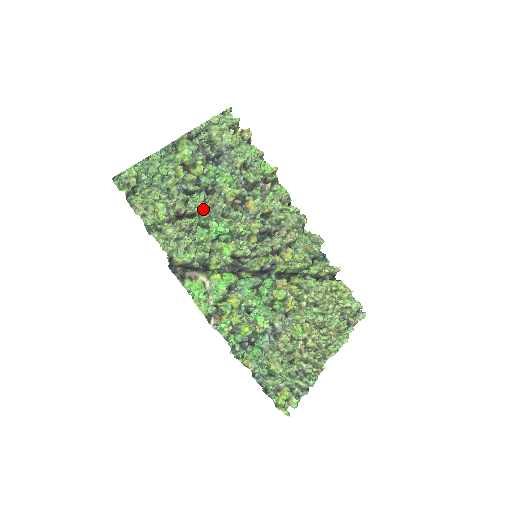
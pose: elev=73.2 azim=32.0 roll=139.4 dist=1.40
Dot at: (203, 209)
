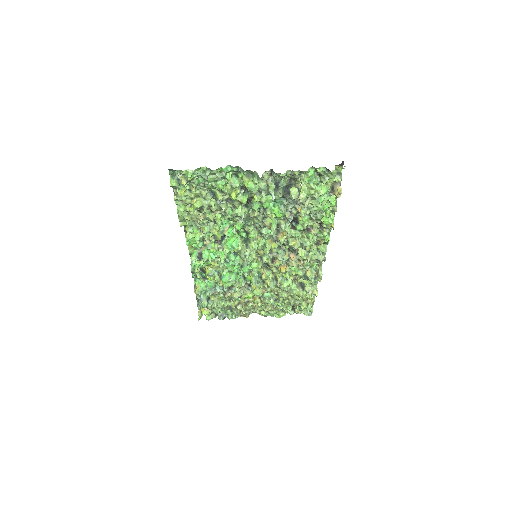
Dot at: (237, 217)
